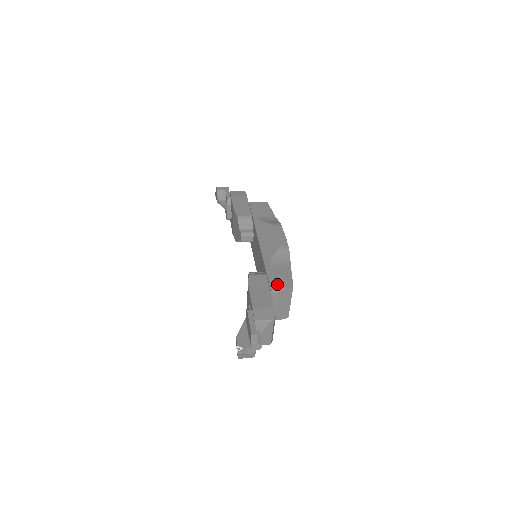
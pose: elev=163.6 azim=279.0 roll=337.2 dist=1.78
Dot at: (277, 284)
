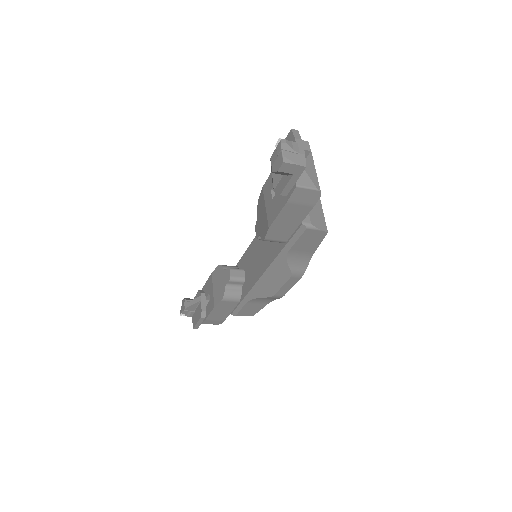
Dot at: occluded
